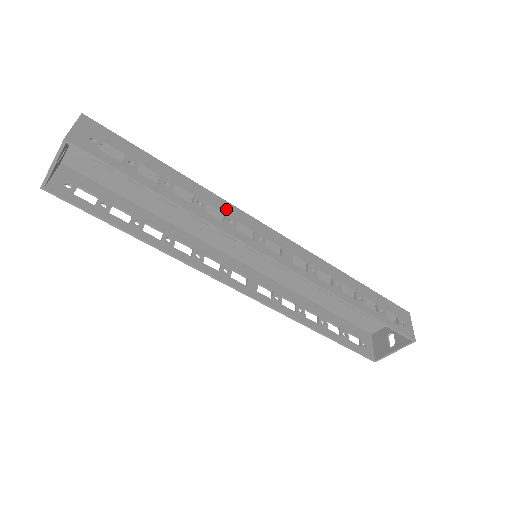
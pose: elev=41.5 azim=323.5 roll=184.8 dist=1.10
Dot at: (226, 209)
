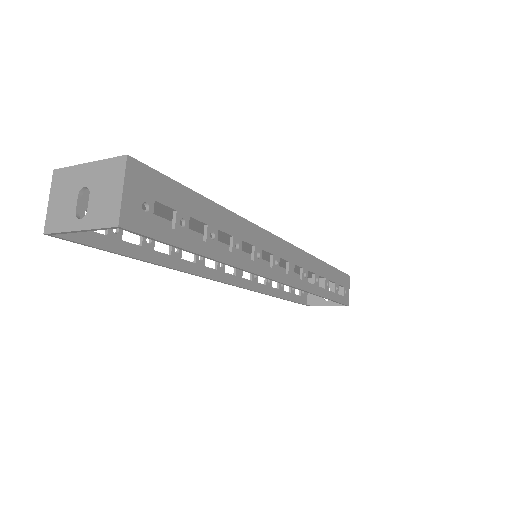
Dot at: (255, 238)
